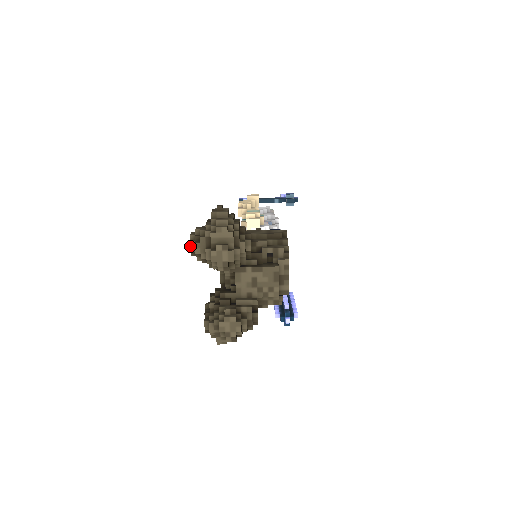
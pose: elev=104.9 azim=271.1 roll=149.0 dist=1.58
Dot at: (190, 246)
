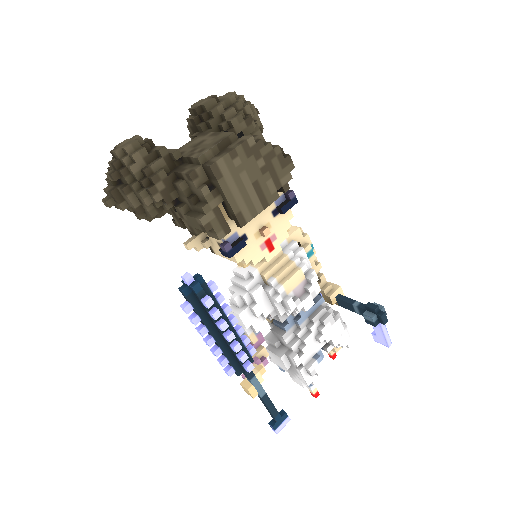
Dot at: occluded
